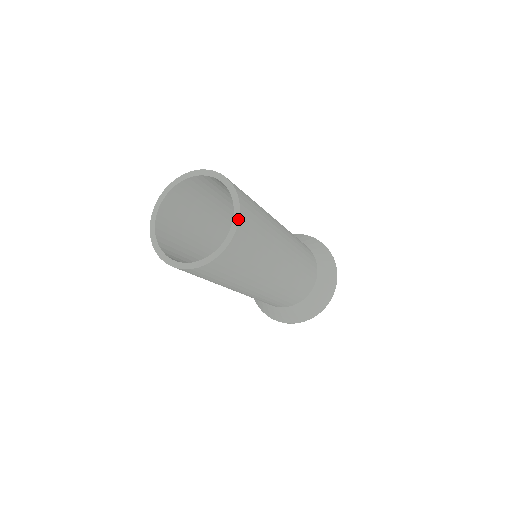
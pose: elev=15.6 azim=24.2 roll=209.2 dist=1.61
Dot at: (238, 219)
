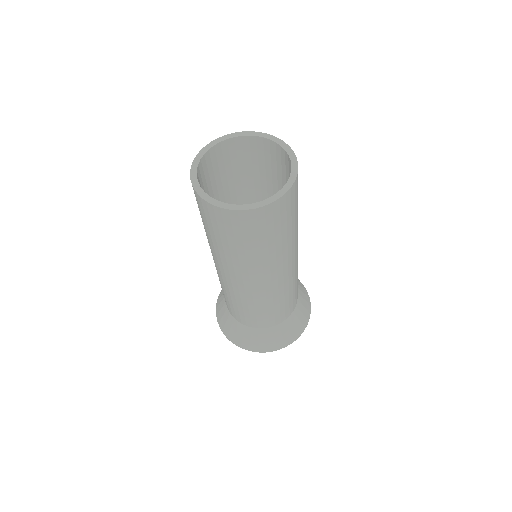
Dot at: (296, 175)
